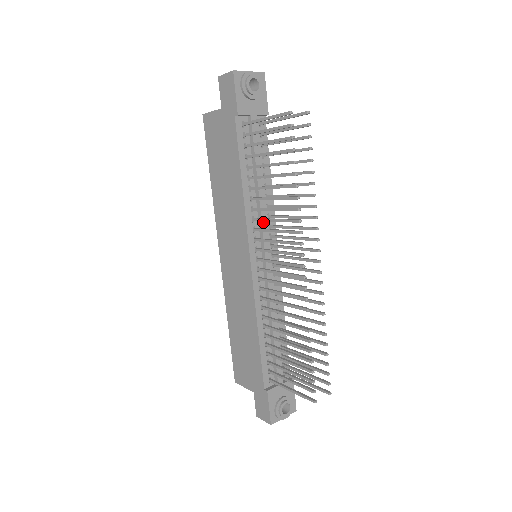
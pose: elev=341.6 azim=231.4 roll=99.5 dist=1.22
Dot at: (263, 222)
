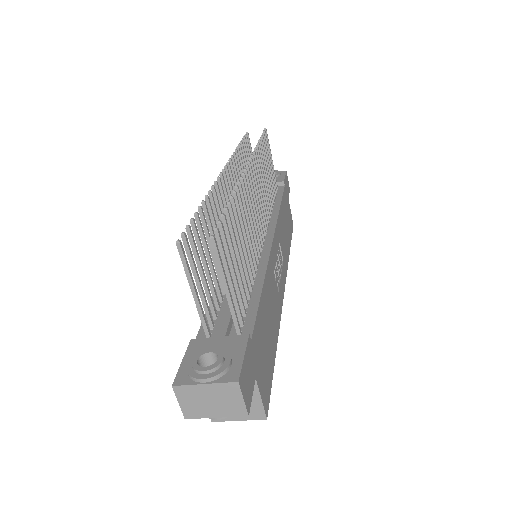
Dot at: occluded
